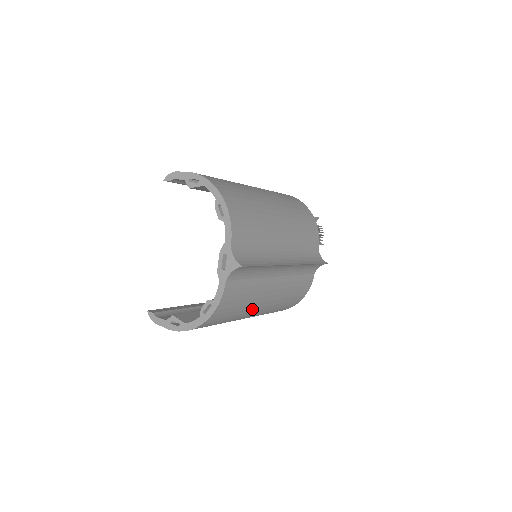
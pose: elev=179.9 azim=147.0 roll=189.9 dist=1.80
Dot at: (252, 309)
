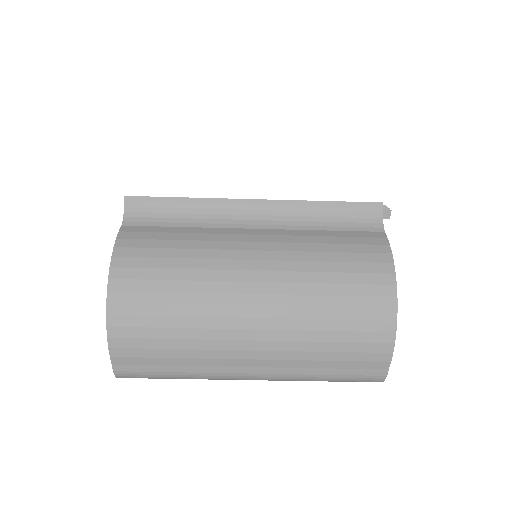
Dot at: (222, 273)
